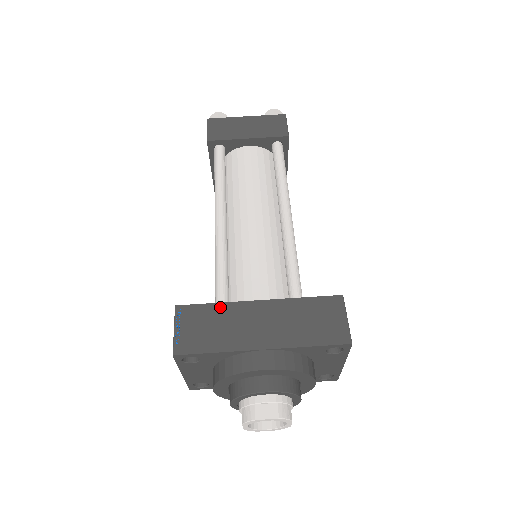
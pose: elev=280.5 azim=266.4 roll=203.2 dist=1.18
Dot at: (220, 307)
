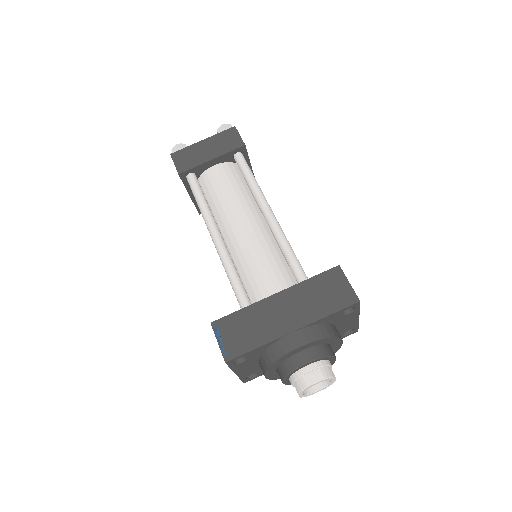
Dot at: (246, 311)
